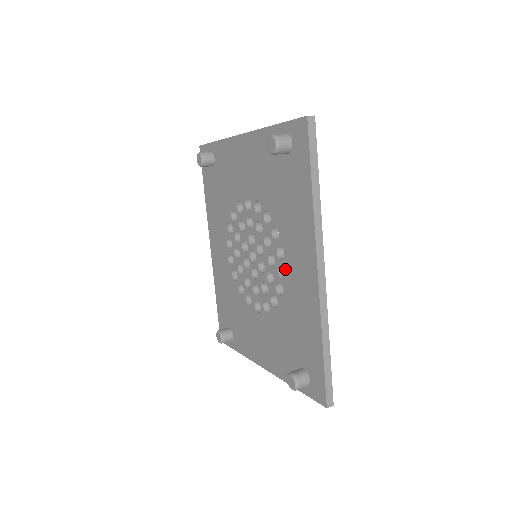
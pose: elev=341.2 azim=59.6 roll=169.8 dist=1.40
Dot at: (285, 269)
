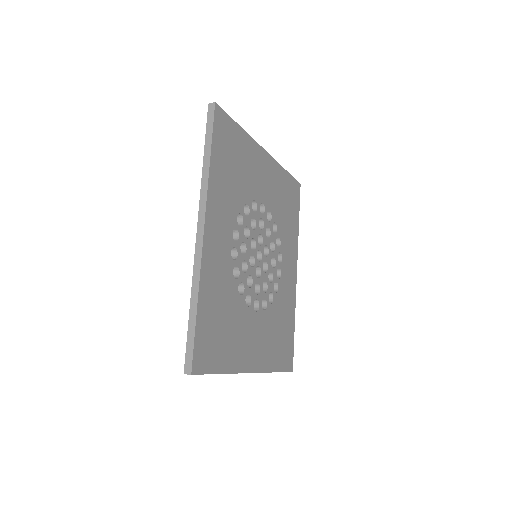
Dot at: occluded
